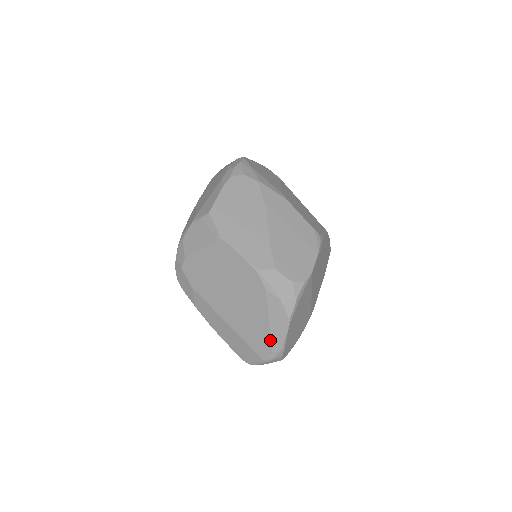
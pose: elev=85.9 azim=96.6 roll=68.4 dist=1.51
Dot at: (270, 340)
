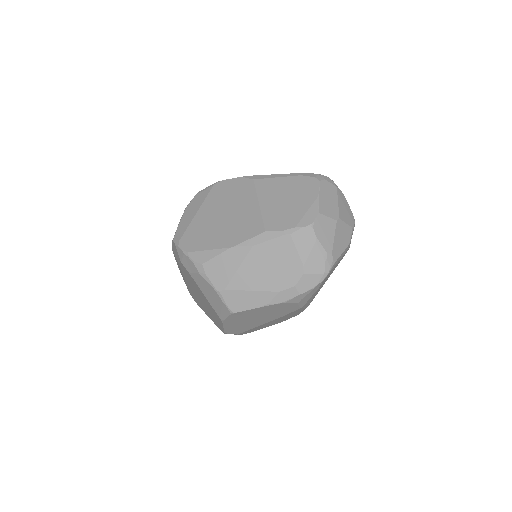
Dot at: occluded
